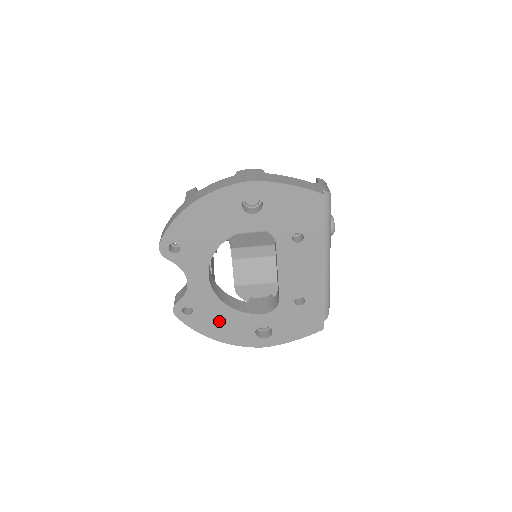
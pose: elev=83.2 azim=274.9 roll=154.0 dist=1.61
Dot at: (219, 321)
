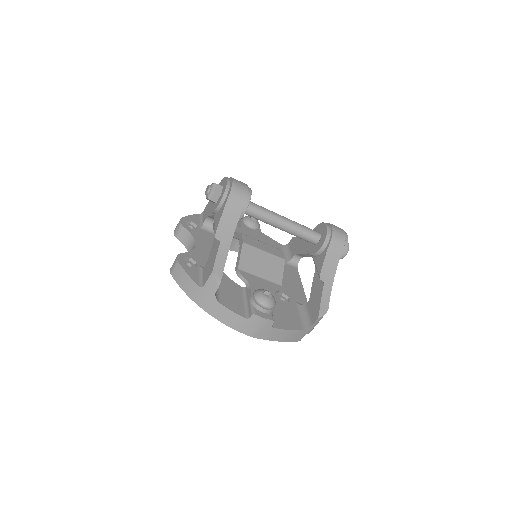
Dot at: occluded
